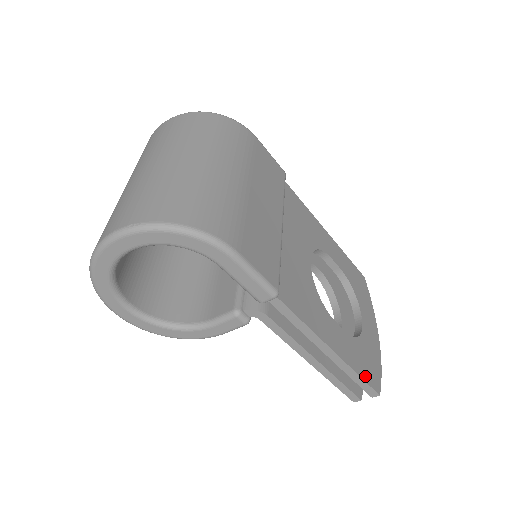
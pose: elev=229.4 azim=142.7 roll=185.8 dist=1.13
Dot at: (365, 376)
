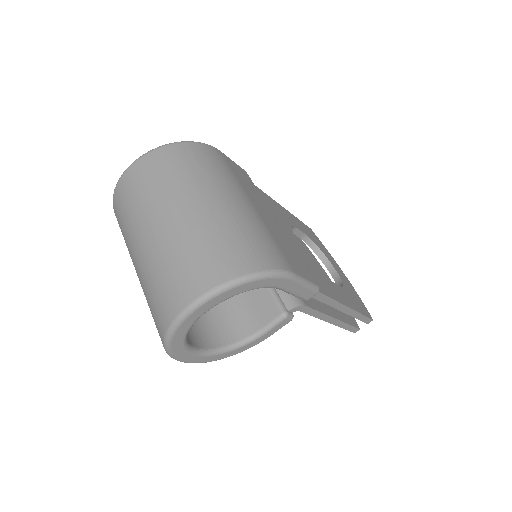
Dot at: (363, 312)
